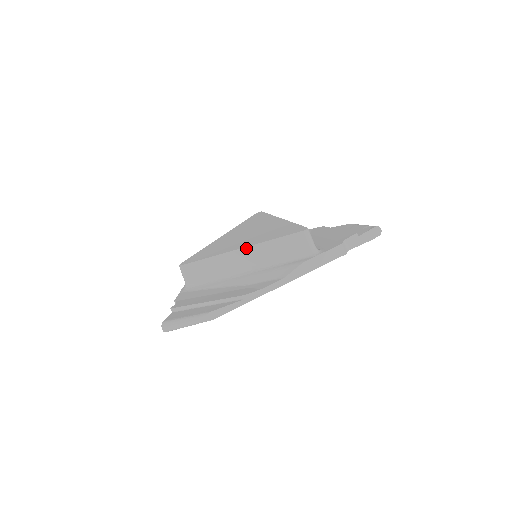
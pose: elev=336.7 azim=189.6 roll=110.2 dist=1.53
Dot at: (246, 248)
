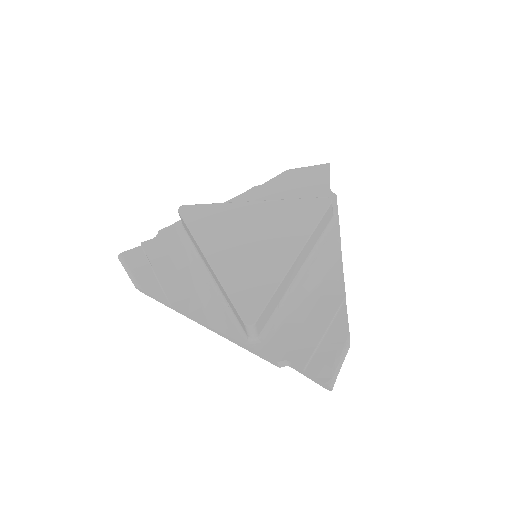
Dot at: (212, 268)
